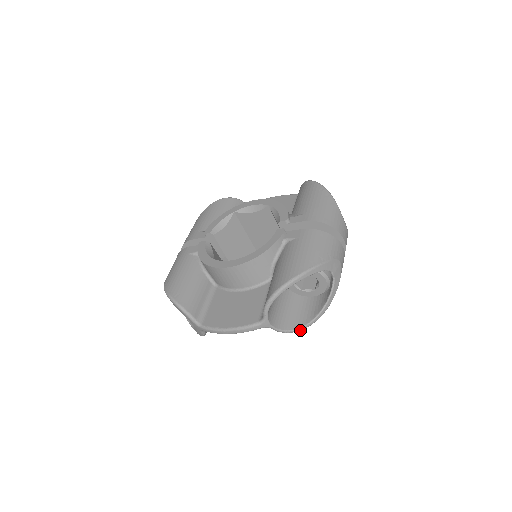
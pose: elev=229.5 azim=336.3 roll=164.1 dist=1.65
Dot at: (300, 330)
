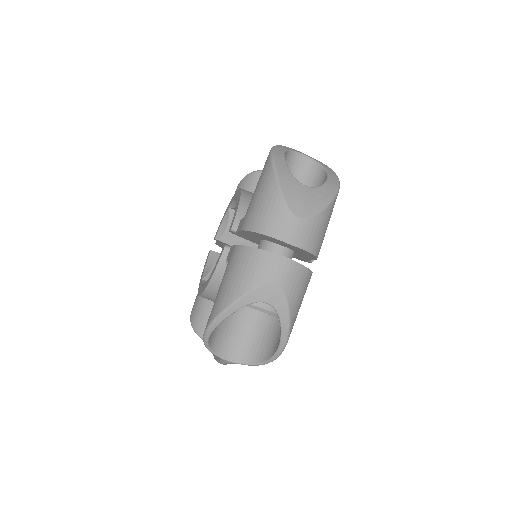
Dot at: occluded
